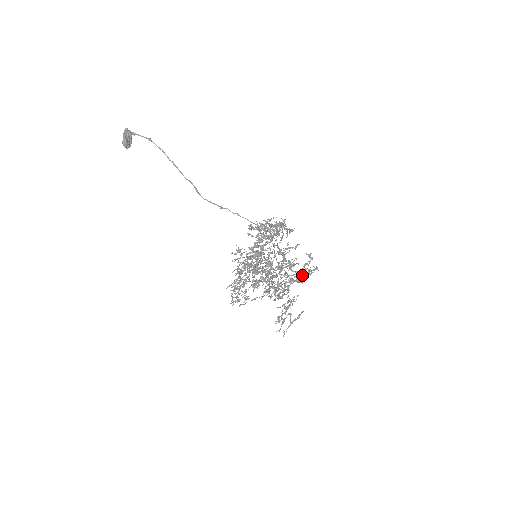
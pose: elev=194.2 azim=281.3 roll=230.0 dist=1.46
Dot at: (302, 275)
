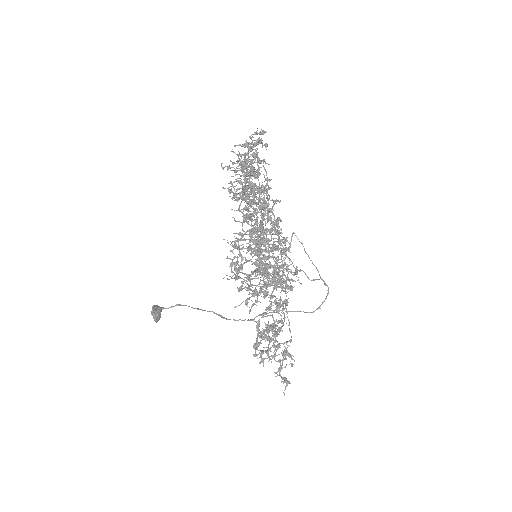
Dot at: (263, 161)
